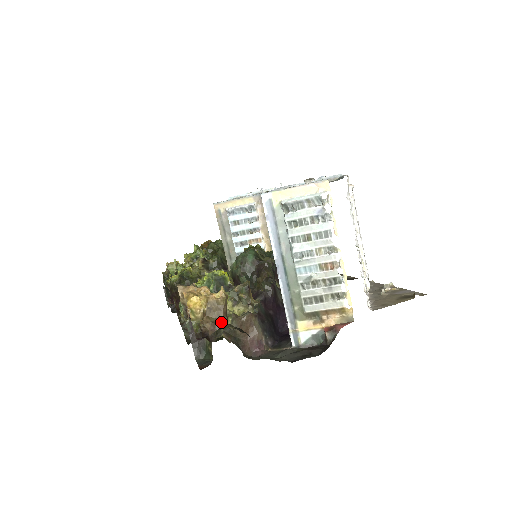
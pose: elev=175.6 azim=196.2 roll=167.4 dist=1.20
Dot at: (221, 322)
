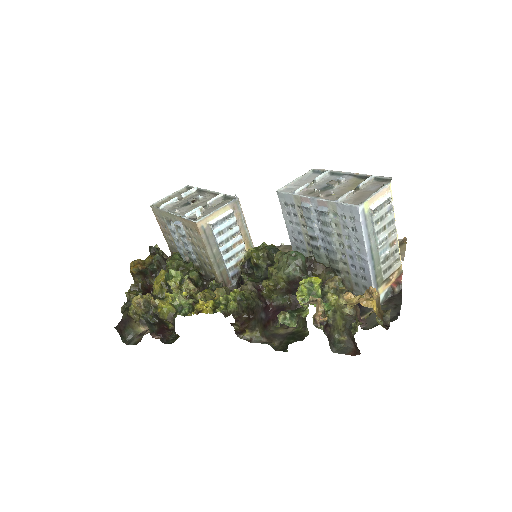
Dot at: (381, 311)
